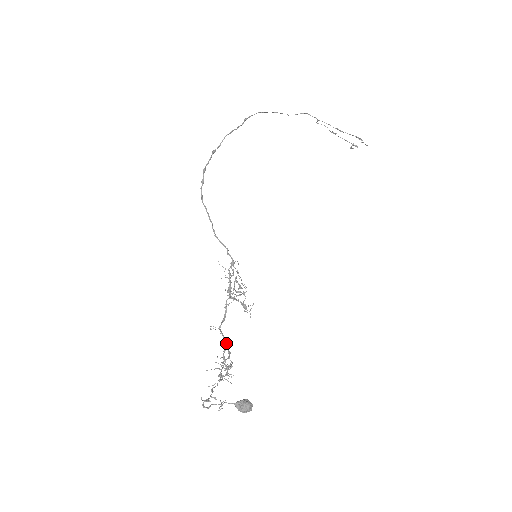
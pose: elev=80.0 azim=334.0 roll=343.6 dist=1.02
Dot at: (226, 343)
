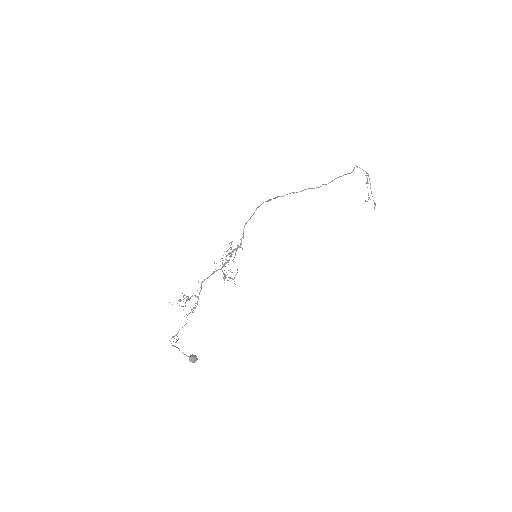
Dot at: (199, 294)
